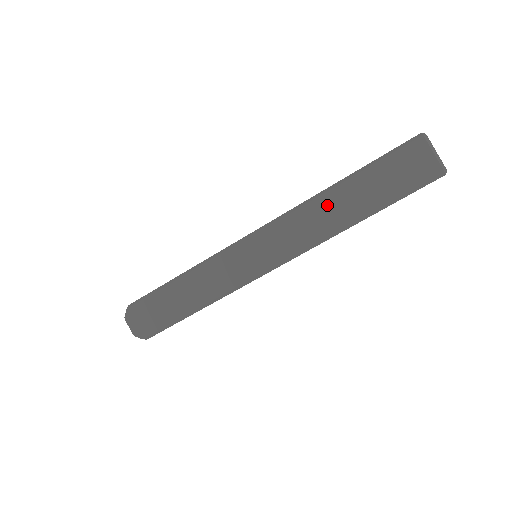
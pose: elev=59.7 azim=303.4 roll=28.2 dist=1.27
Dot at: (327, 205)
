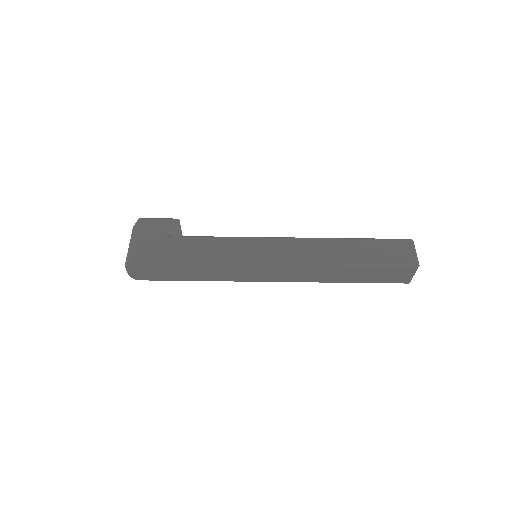
Dot at: (332, 271)
